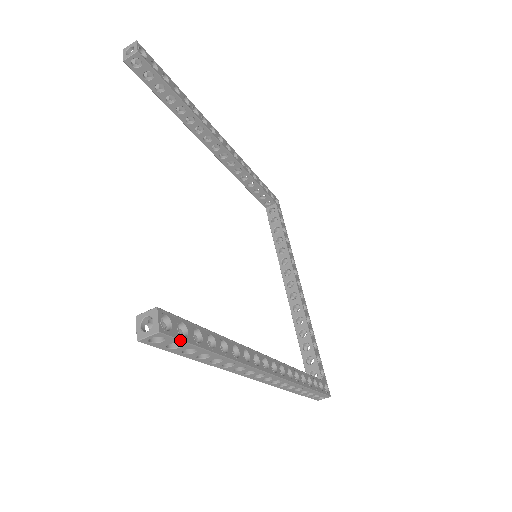
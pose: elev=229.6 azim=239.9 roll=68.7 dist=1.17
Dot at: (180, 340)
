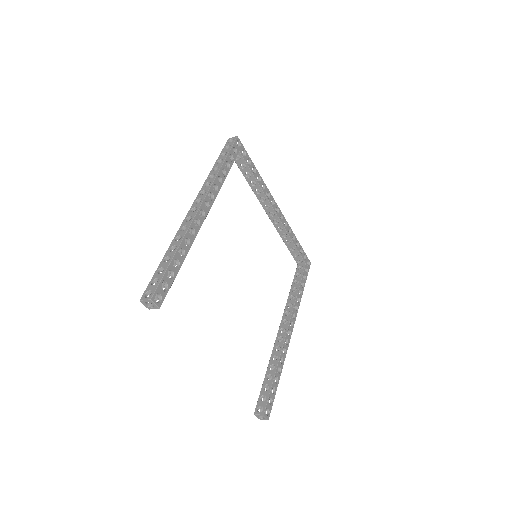
Dot at: occluded
